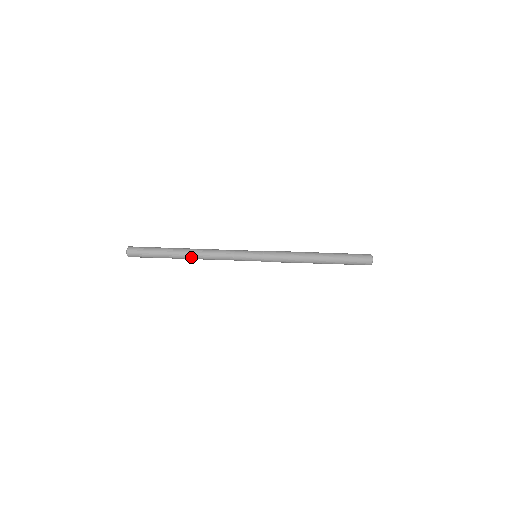
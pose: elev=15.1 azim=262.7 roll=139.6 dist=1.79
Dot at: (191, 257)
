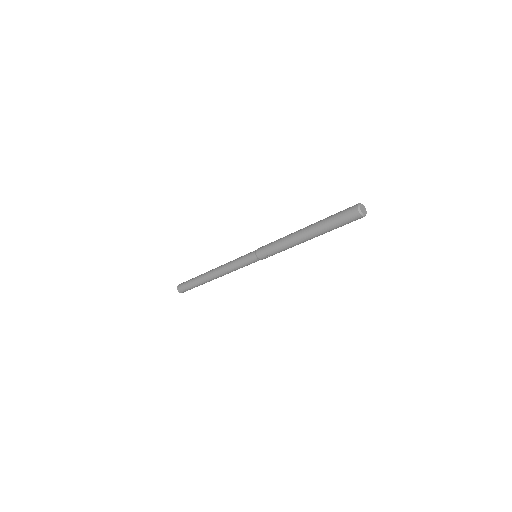
Dot at: (210, 274)
